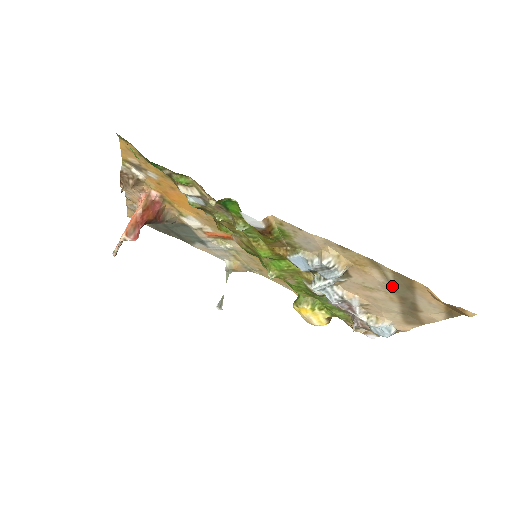
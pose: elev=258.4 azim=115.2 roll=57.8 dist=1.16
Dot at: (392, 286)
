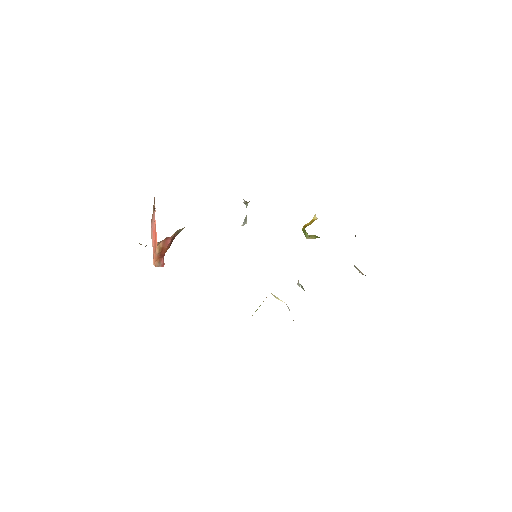
Dot at: occluded
